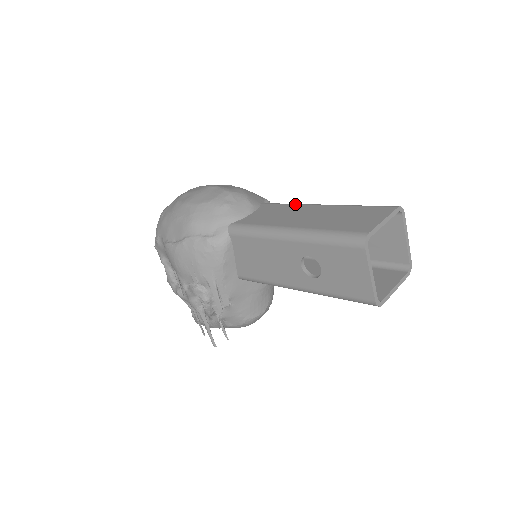
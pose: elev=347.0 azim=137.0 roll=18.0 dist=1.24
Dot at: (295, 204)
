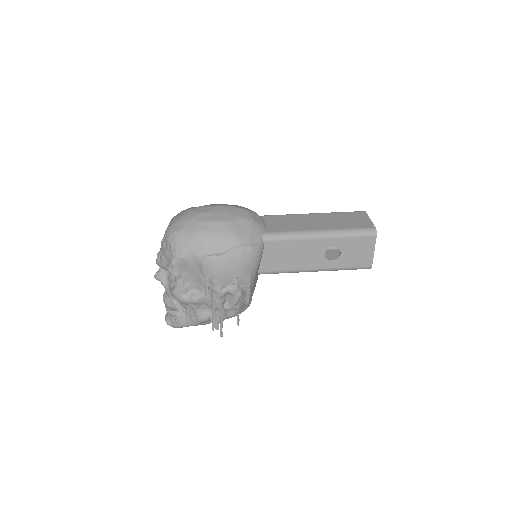
Dot at: (290, 215)
